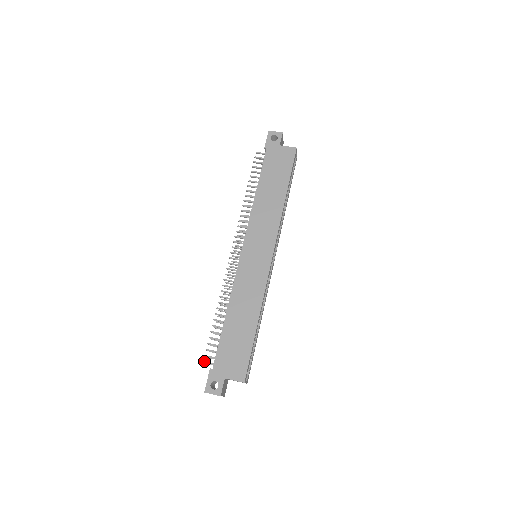
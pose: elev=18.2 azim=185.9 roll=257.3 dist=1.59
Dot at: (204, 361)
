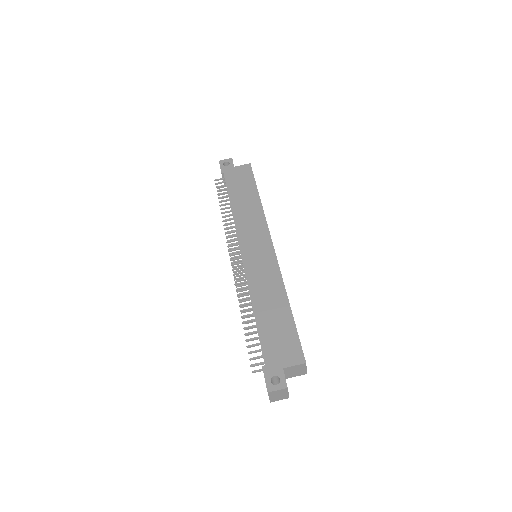
Dot at: occluded
